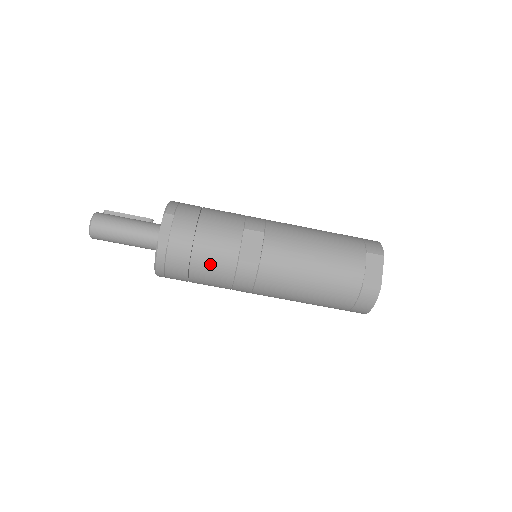
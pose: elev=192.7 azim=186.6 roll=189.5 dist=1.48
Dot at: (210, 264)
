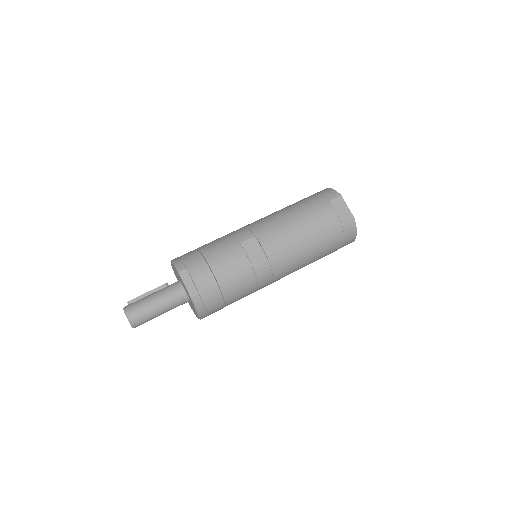
Dot at: (236, 284)
